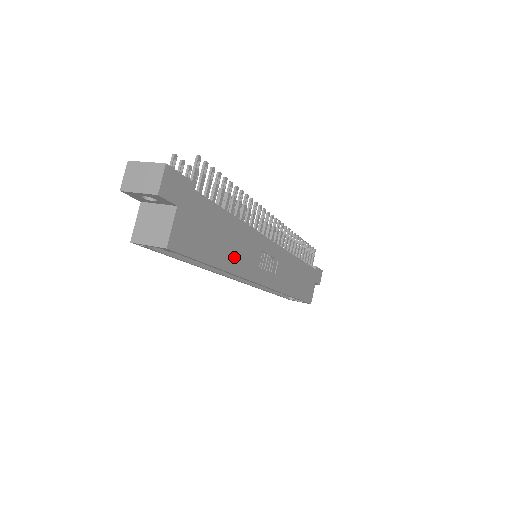
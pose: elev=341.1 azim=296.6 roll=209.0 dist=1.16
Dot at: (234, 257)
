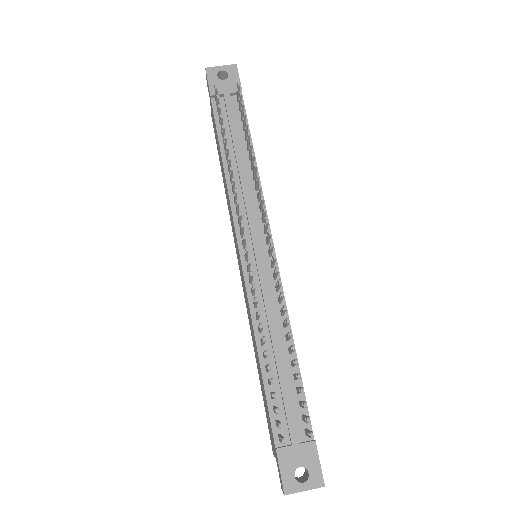
Dot at: occluded
